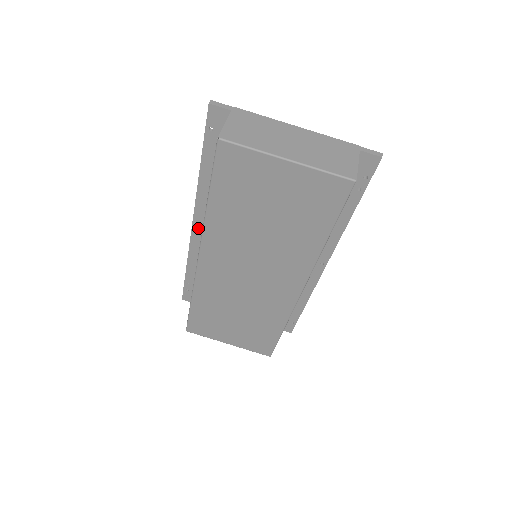
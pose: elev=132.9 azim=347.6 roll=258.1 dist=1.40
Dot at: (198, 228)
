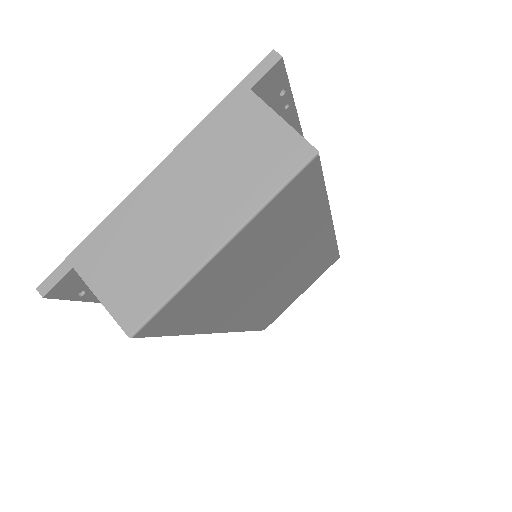
Dot at: occluded
